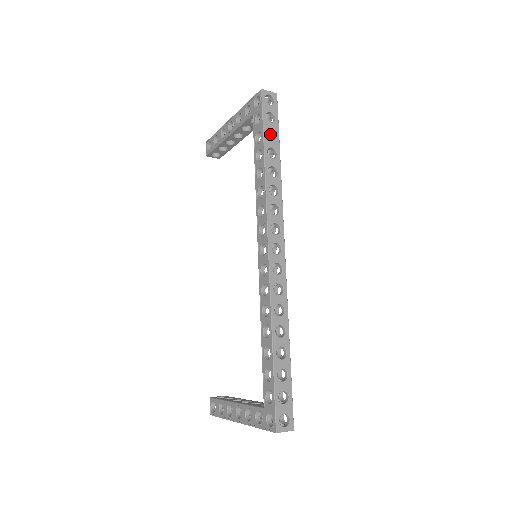
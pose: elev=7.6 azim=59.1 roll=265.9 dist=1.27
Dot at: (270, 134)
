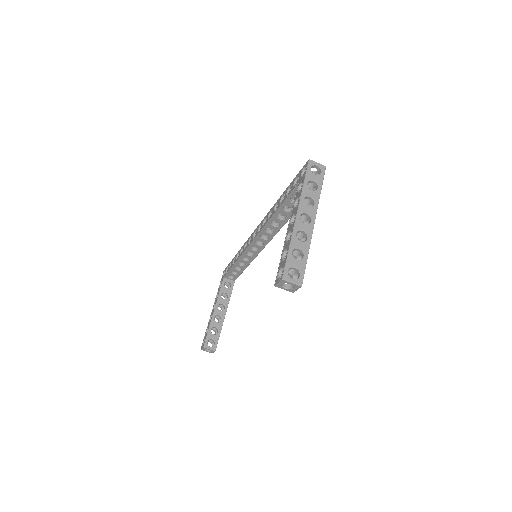
Dot at: occluded
